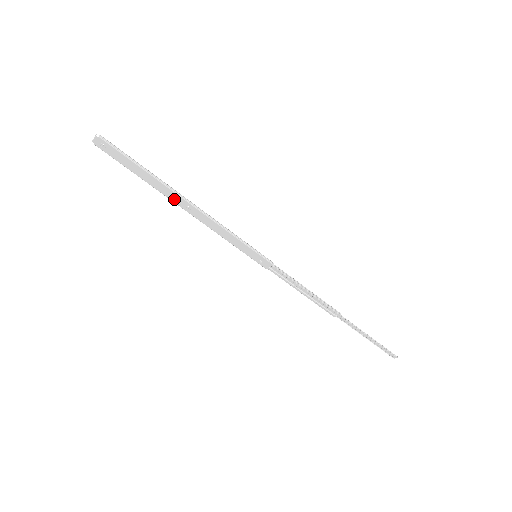
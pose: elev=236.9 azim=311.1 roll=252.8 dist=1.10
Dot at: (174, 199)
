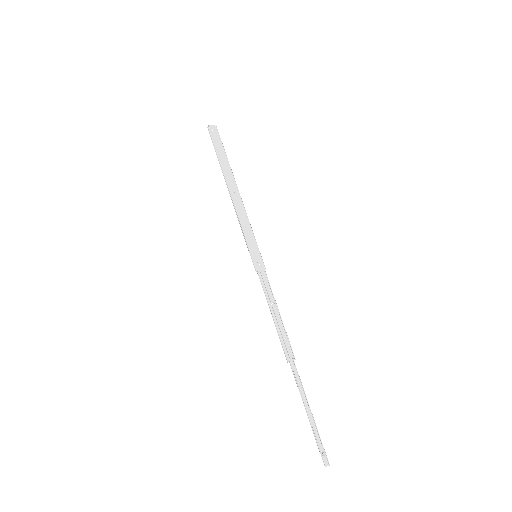
Dot at: (229, 182)
